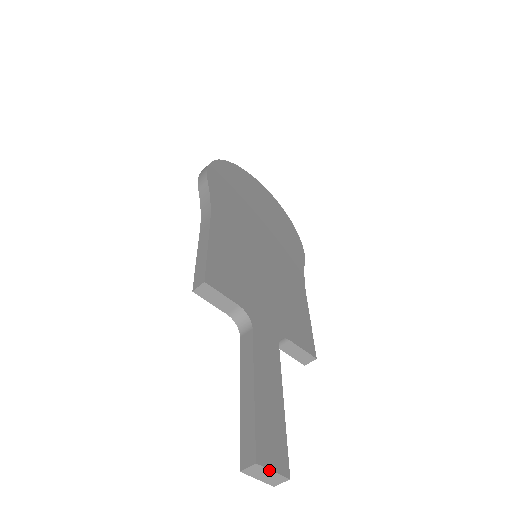
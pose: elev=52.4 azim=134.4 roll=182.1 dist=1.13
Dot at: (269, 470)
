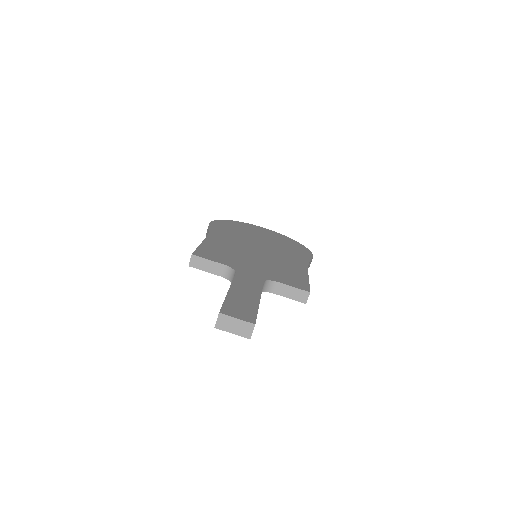
Dot at: (233, 318)
